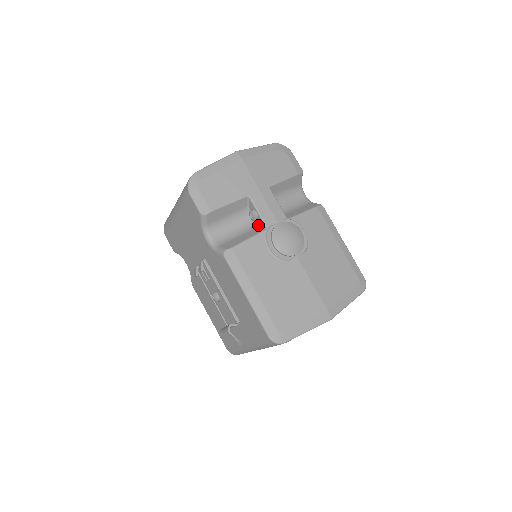
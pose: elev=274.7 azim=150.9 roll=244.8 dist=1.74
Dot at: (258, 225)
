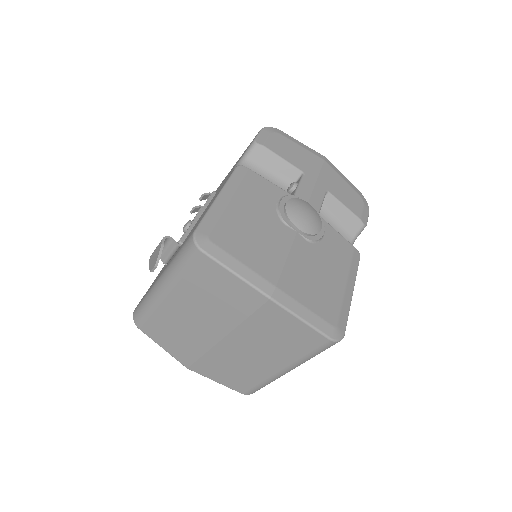
Dot at: occluded
